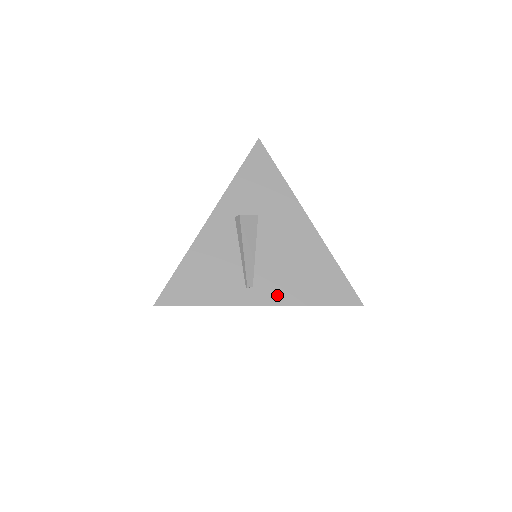
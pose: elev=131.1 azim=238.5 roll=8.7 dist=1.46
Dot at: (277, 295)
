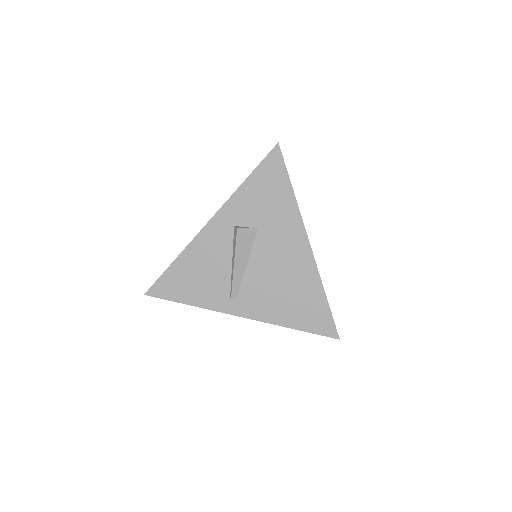
Dot at: (258, 310)
